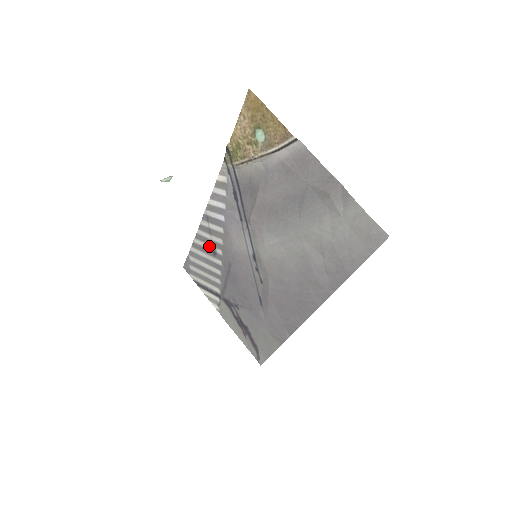
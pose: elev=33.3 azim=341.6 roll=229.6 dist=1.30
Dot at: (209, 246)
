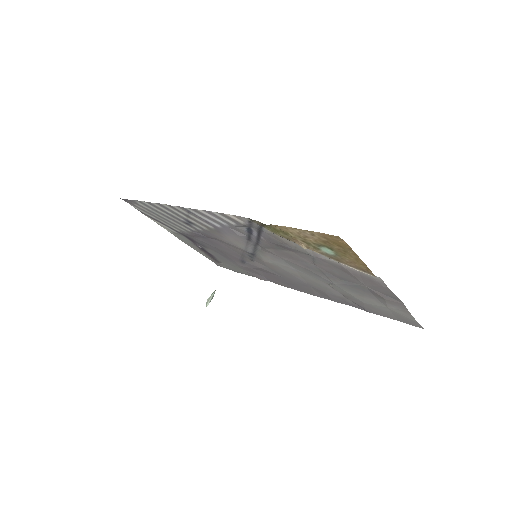
Dot at: (180, 218)
